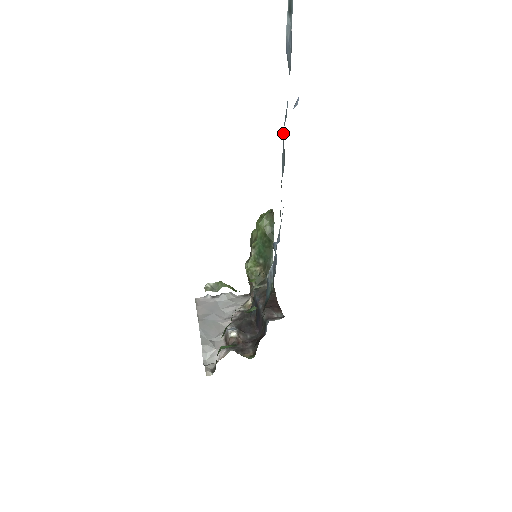
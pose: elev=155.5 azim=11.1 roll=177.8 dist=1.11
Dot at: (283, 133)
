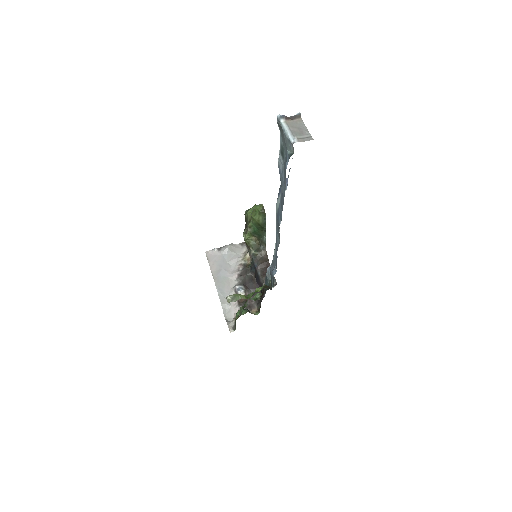
Dot at: (278, 224)
